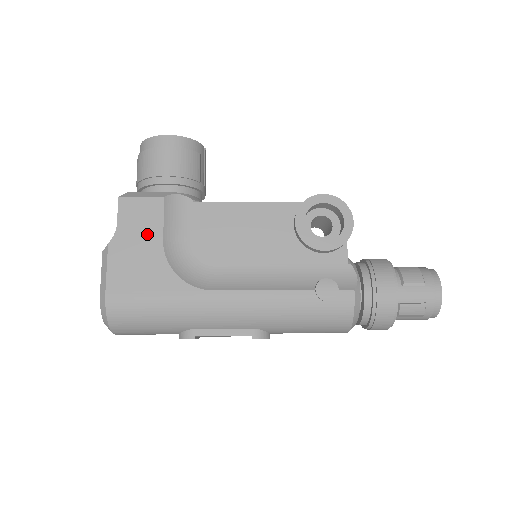
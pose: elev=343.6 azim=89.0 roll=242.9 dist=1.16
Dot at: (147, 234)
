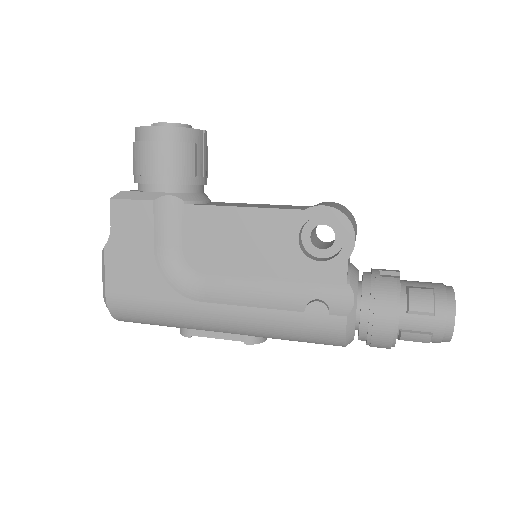
Dot at: (138, 240)
